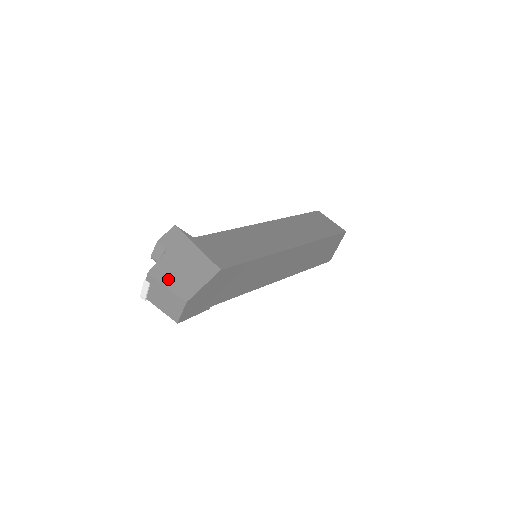
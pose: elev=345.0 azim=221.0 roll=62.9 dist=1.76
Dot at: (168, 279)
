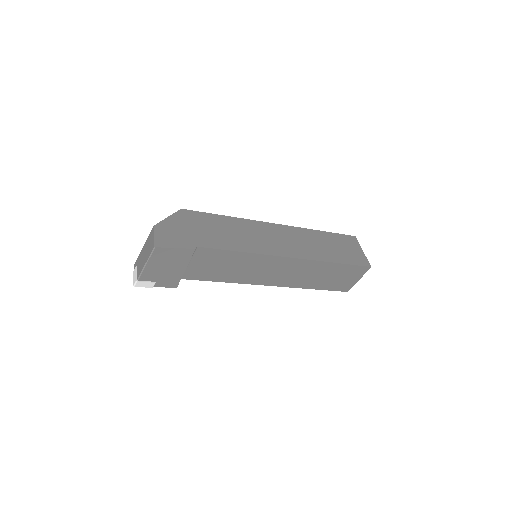
Dot at: occluded
